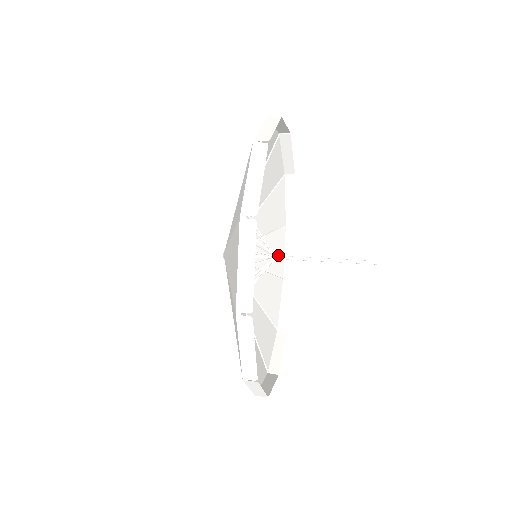
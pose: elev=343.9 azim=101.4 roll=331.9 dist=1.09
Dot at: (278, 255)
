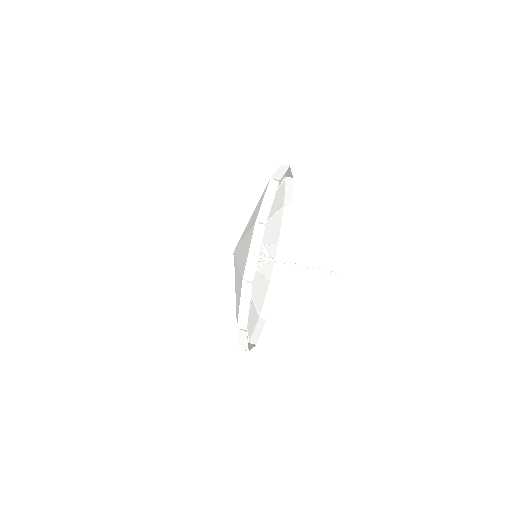
Dot at: (269, 263)
